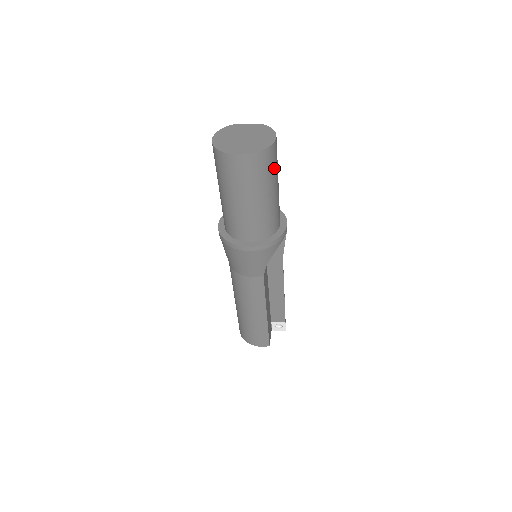
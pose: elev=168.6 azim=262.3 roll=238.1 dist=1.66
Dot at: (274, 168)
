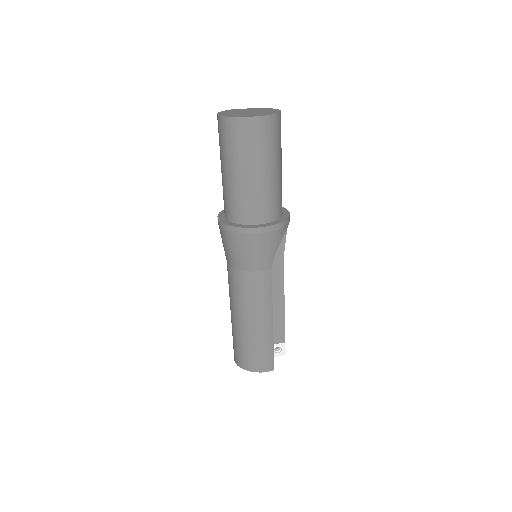
Dot at: (280, 140)
